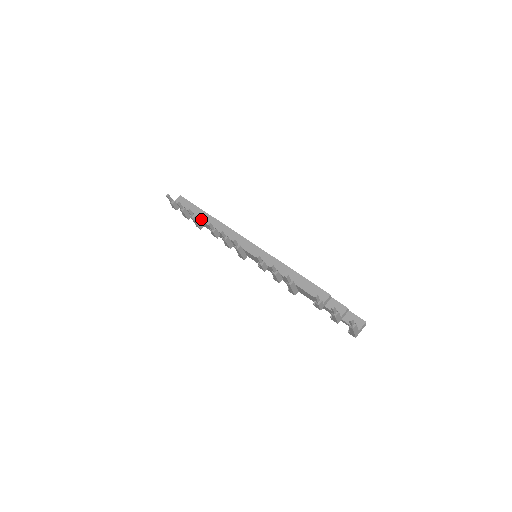
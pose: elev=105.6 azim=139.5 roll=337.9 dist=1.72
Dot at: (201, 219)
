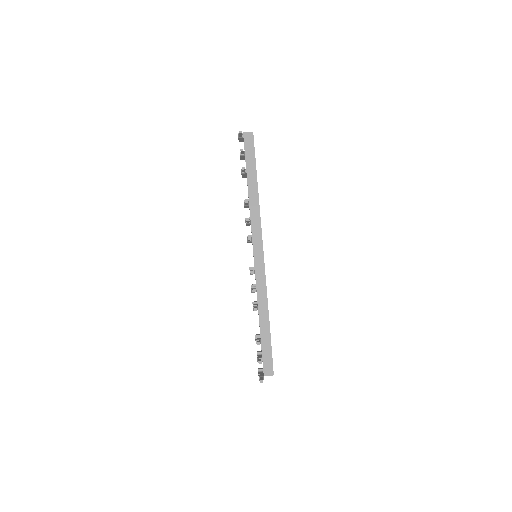
Dot at: (248, 178)
